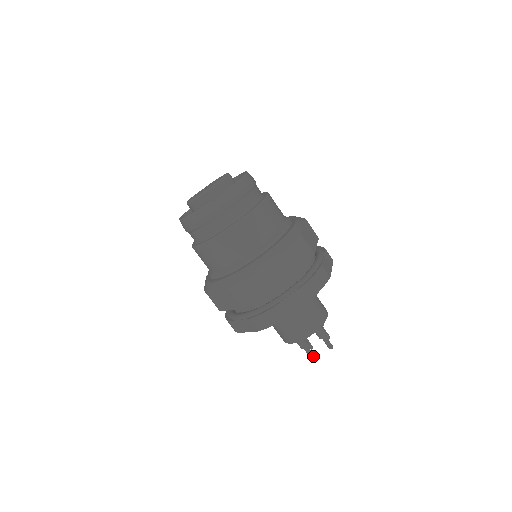
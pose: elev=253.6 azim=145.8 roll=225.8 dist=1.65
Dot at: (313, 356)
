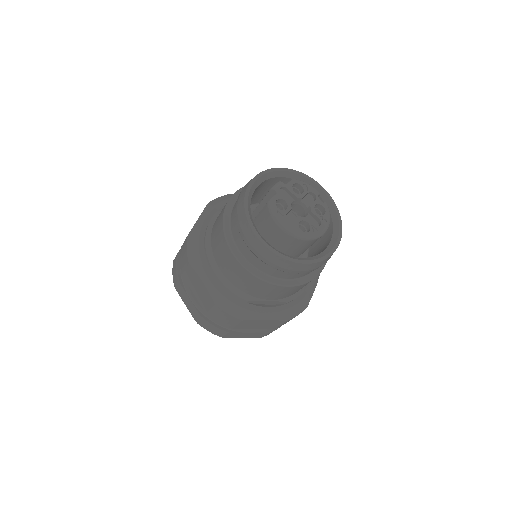
Dot at: occluded
